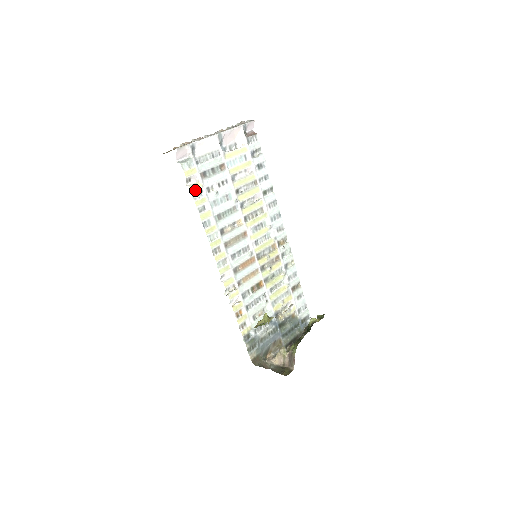
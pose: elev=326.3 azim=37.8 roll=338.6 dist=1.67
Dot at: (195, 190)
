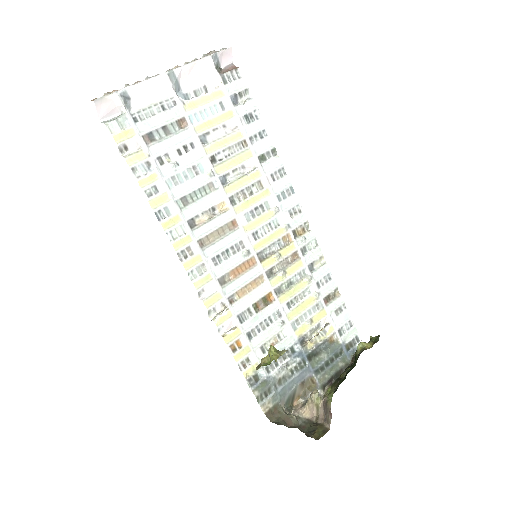
Dot at: (136, 163)
